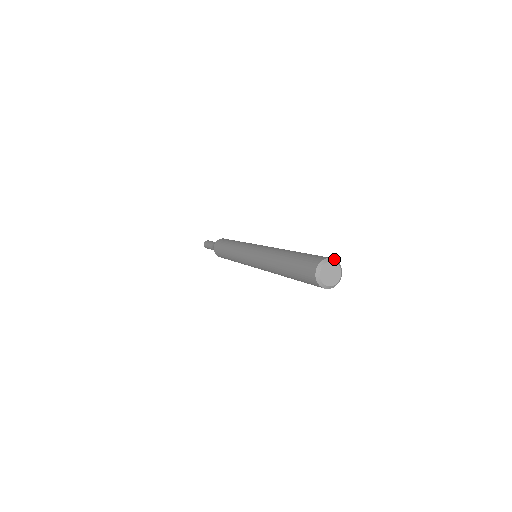
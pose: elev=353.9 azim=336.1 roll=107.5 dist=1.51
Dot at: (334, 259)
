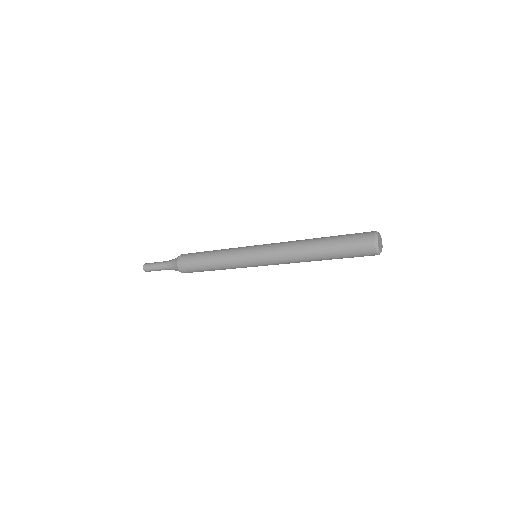
Dot at: occluded
